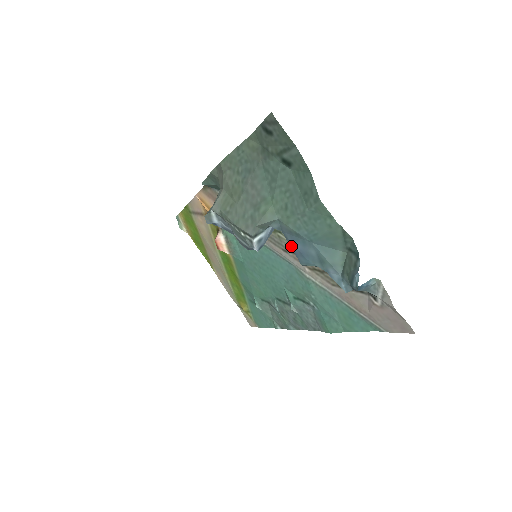
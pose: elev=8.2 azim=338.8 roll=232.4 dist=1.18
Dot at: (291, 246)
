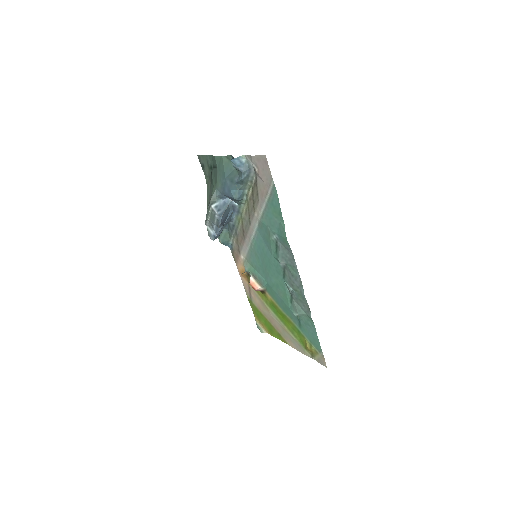
Dot at: (227, 195)
